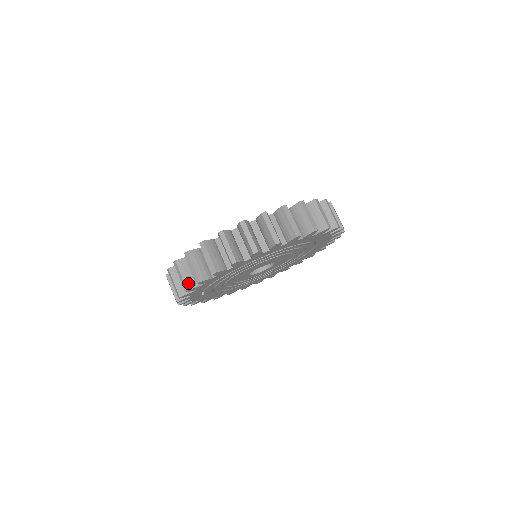
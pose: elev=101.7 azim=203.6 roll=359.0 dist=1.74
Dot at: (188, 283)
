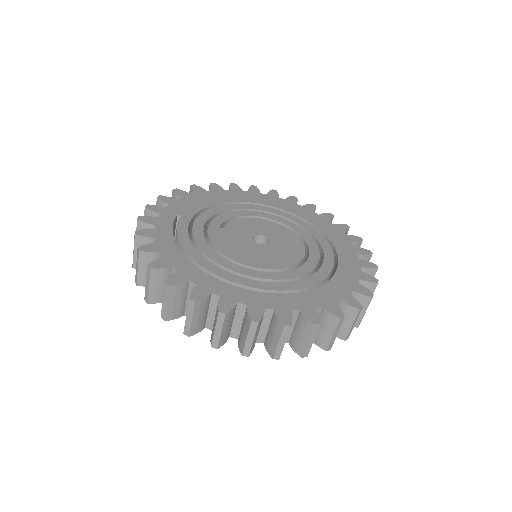
Dot at: (141, 279)
